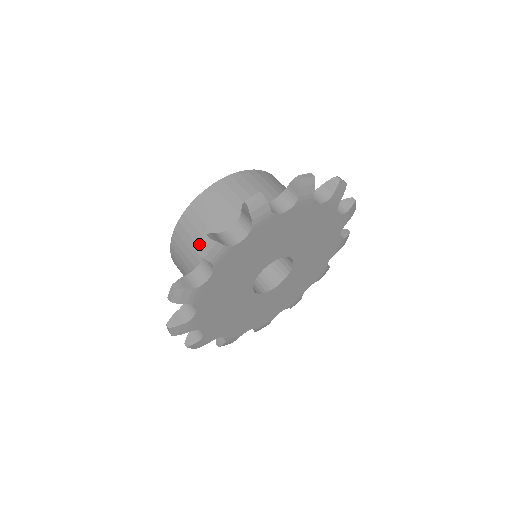
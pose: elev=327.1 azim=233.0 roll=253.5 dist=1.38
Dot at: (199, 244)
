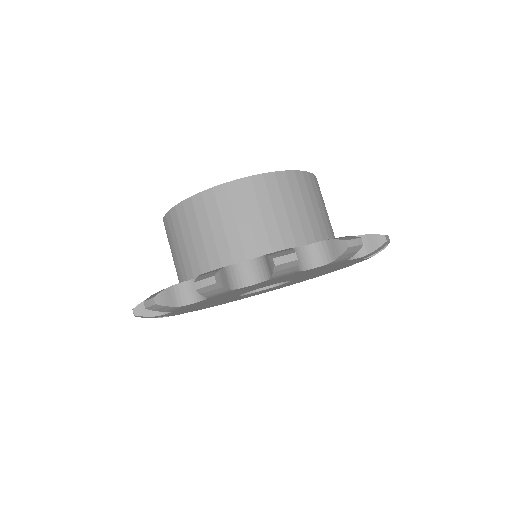
Dot at: (147, 301)
